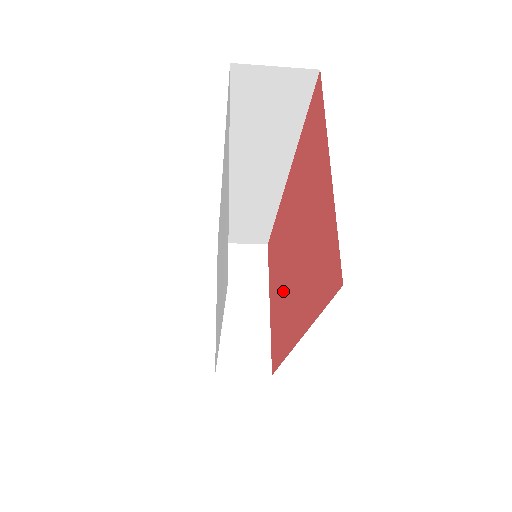
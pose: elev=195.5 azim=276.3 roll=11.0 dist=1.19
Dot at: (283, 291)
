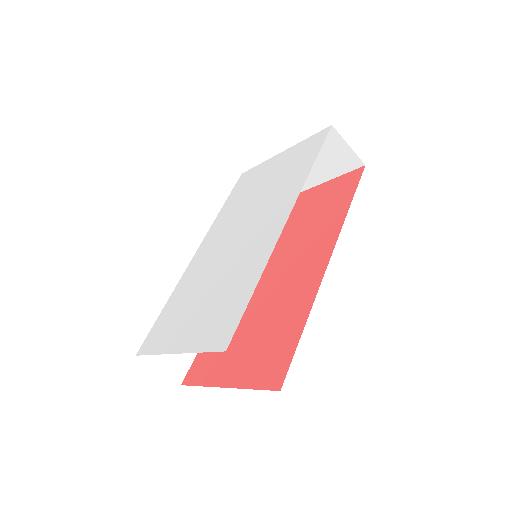
Dot at: (270, 304)
